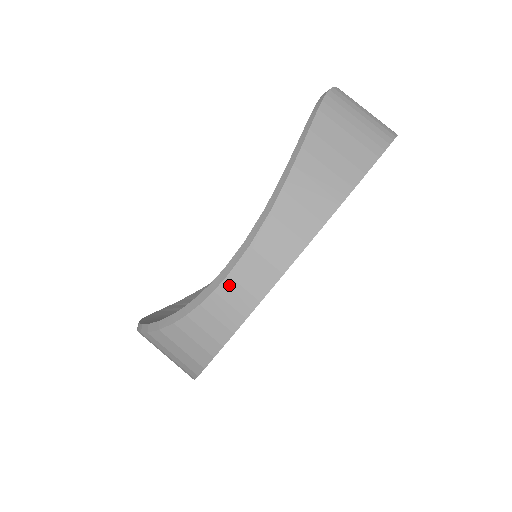
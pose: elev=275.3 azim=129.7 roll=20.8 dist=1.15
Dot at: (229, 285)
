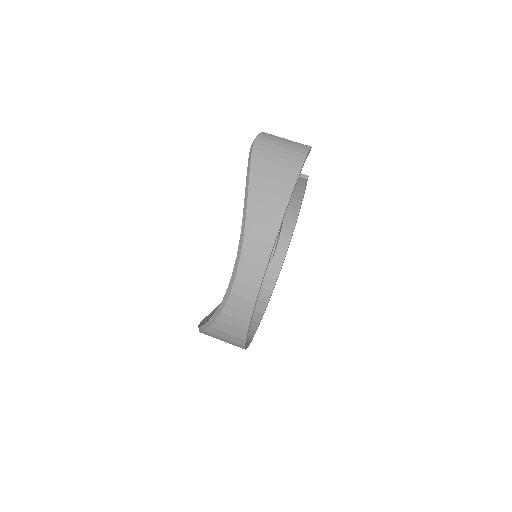
Dot at: (238, 286)
